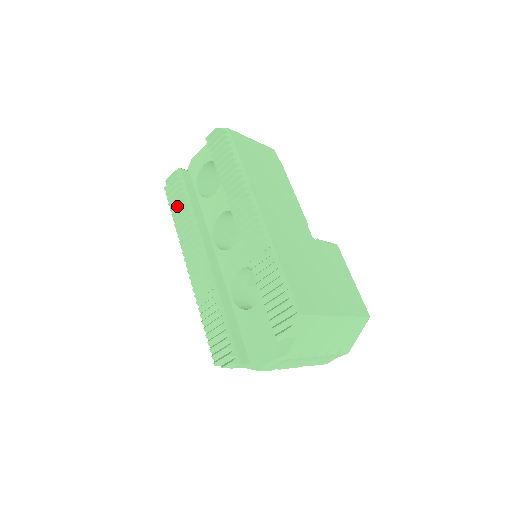
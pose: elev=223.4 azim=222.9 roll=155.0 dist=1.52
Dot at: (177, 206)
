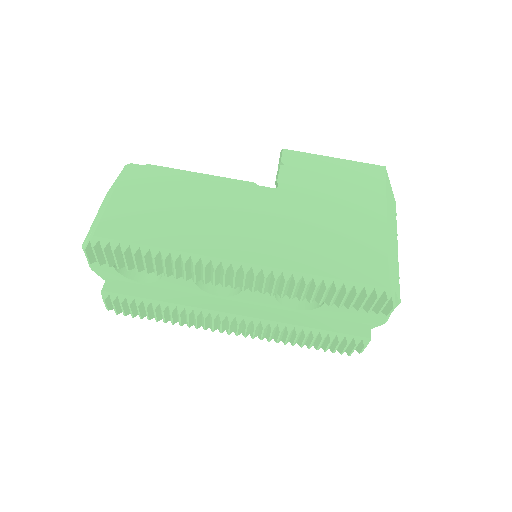
Dot at: (150, 313)
